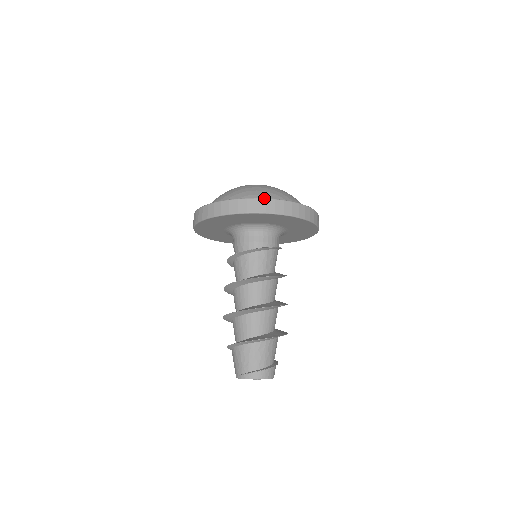
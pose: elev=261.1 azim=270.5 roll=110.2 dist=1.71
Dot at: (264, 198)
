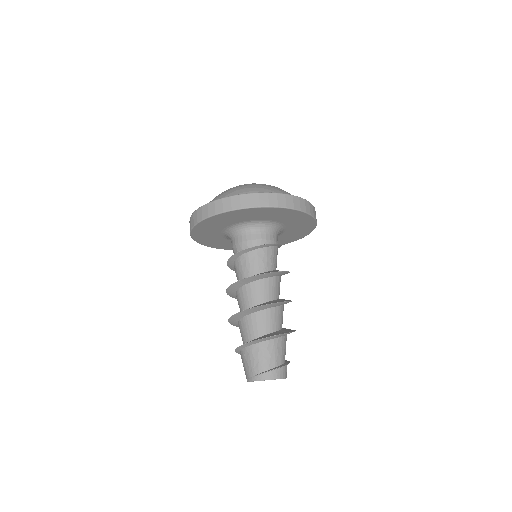
Dot at: occluded
